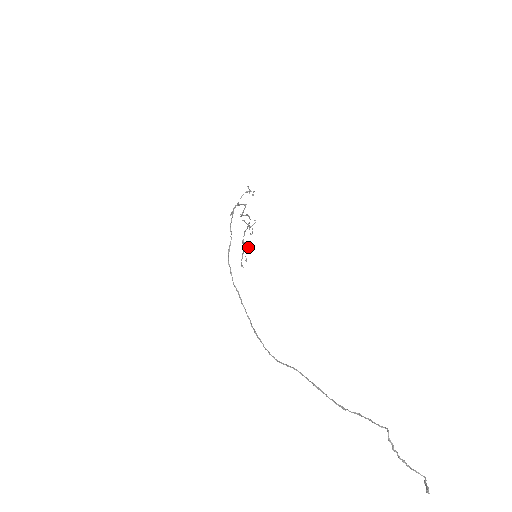
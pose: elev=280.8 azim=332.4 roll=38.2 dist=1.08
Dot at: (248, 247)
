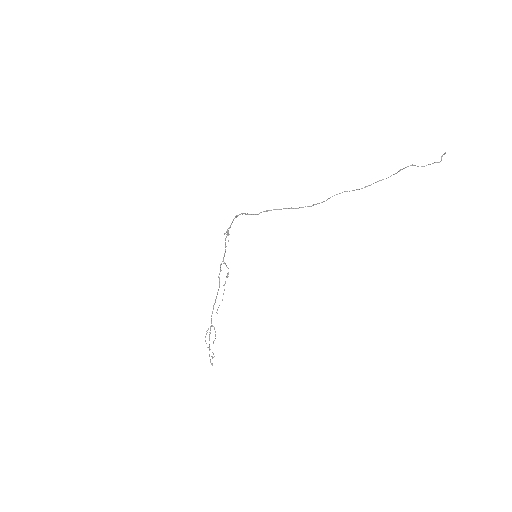
Dot at: (215, 332)
